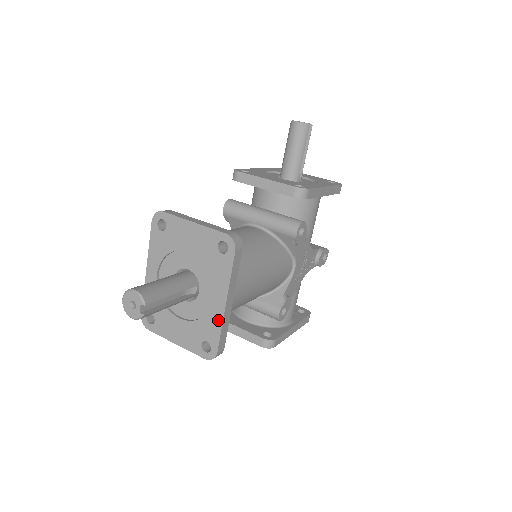
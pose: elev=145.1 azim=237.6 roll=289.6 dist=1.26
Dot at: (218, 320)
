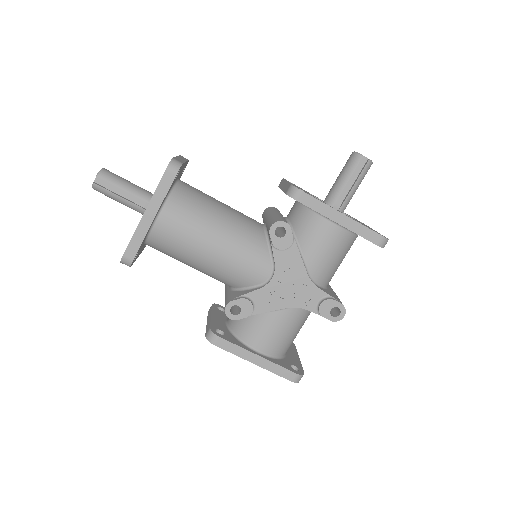
Dot at: (137, 227)
